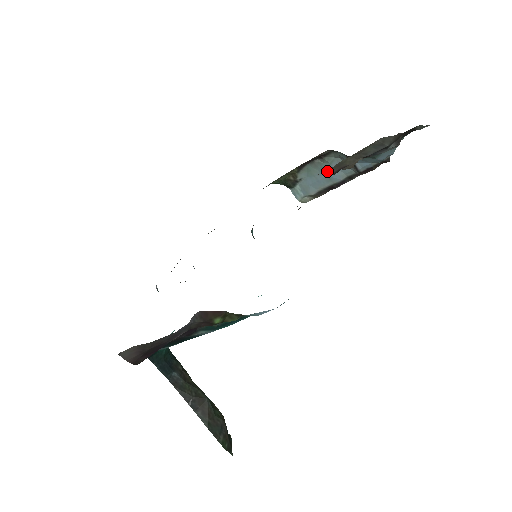
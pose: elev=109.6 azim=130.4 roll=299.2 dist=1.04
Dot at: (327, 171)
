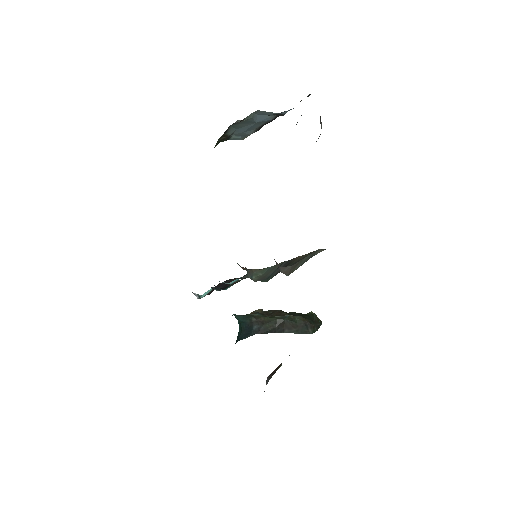
Dot at: occluded
